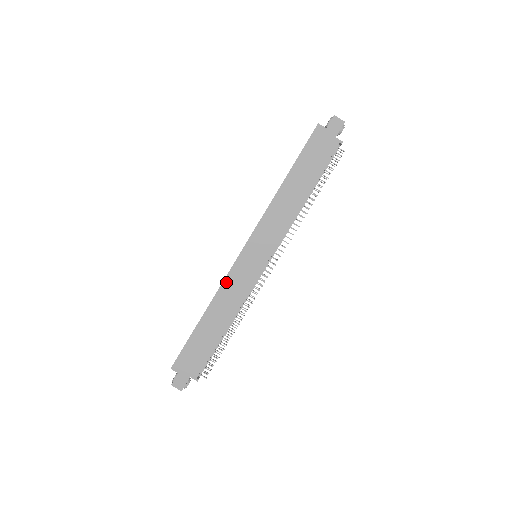
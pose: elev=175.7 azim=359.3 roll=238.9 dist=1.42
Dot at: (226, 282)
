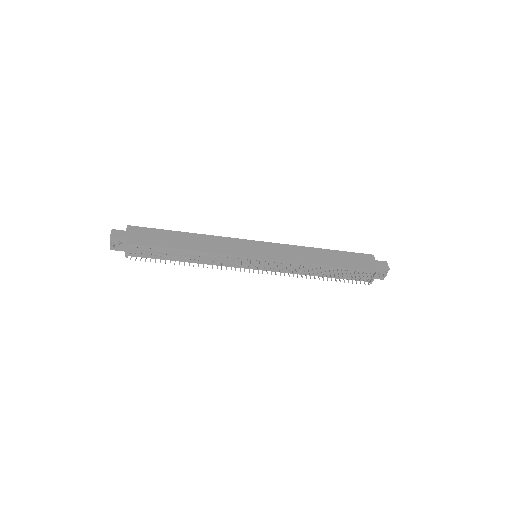
Dot at: (225, 239)
